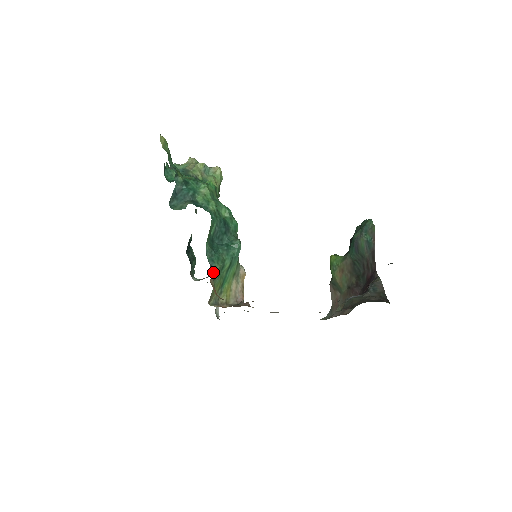
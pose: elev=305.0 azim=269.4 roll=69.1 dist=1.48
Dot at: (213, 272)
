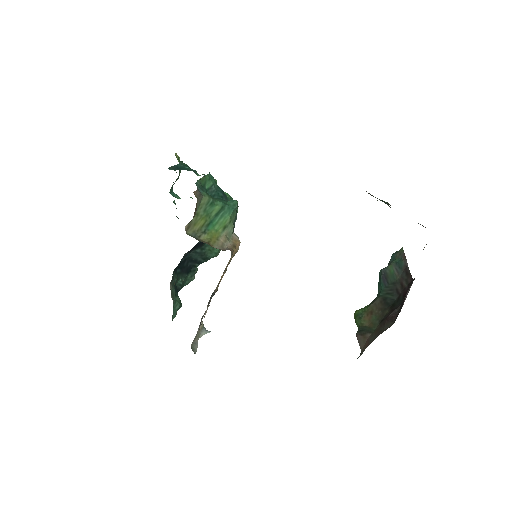
Dot at: (199, 192)
